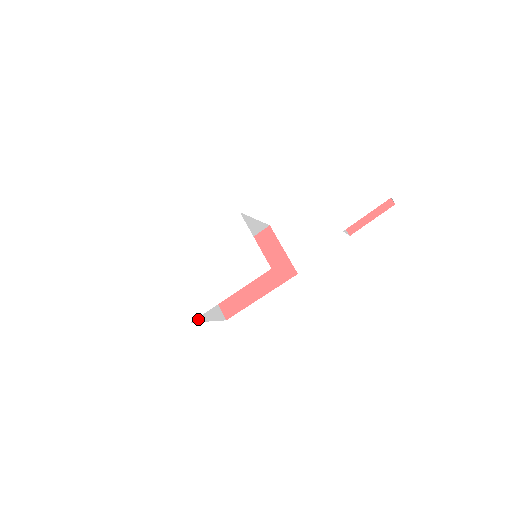
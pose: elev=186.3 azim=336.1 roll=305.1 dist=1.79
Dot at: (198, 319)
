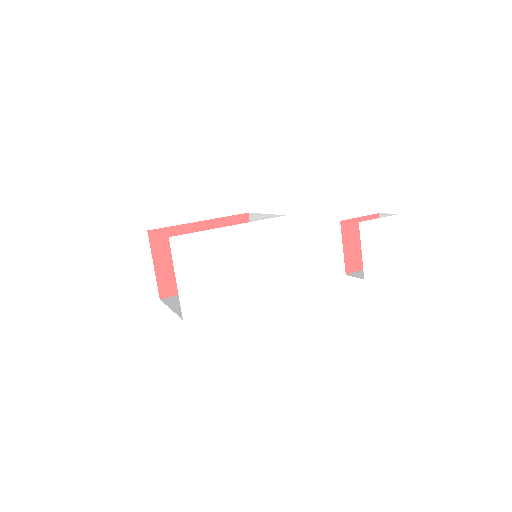
Dot at: occluded
